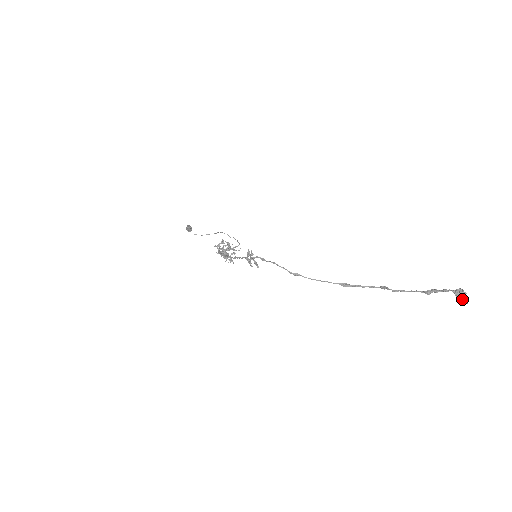
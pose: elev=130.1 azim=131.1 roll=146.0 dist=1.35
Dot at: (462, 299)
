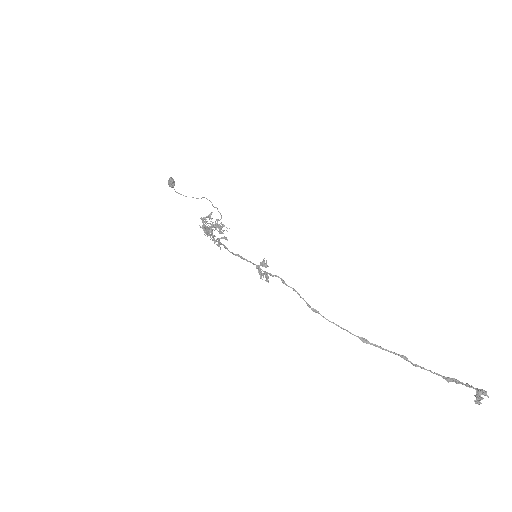
Dot at: occluded
